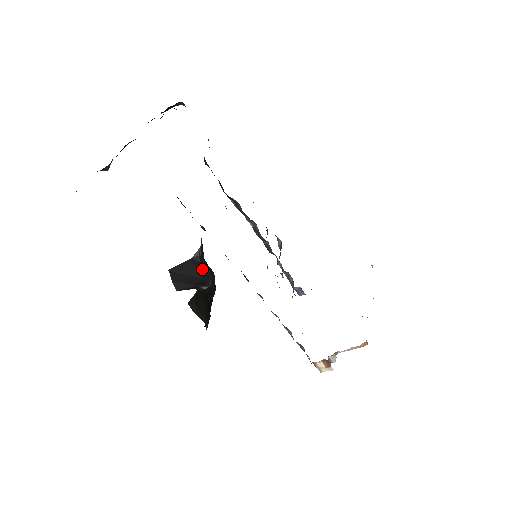
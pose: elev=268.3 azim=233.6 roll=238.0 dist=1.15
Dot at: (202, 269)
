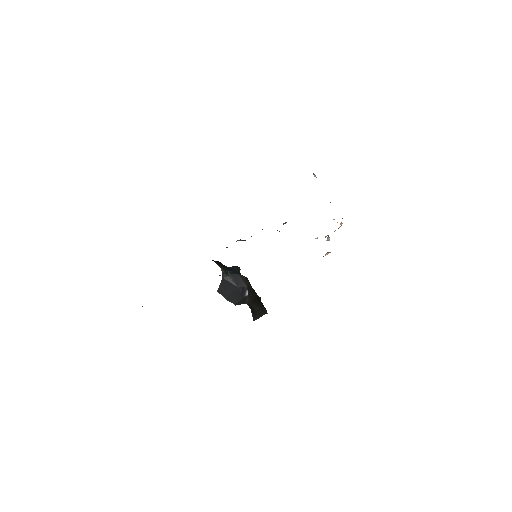
Dot at: (234, 280)
